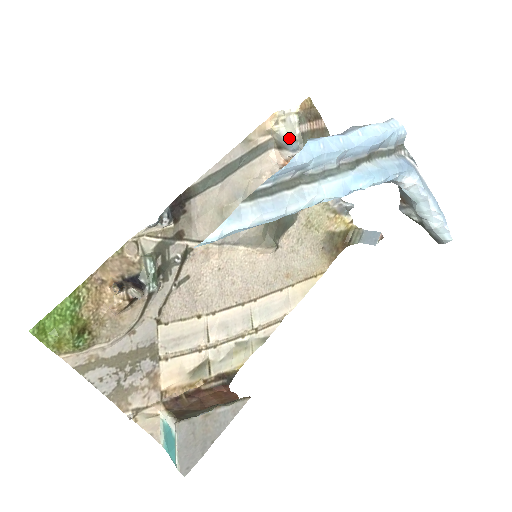
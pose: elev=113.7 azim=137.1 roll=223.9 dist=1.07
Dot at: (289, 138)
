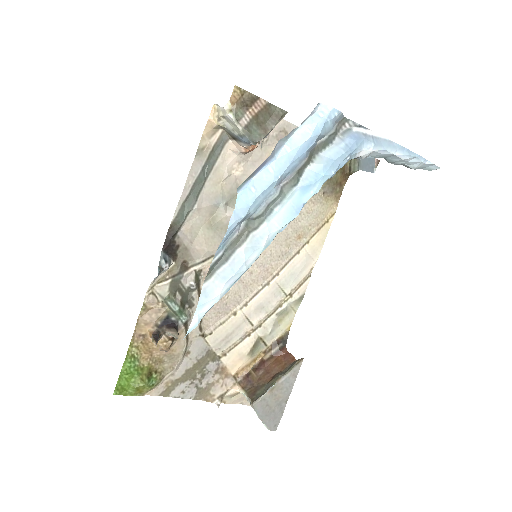
Dot at: (237, 133)
